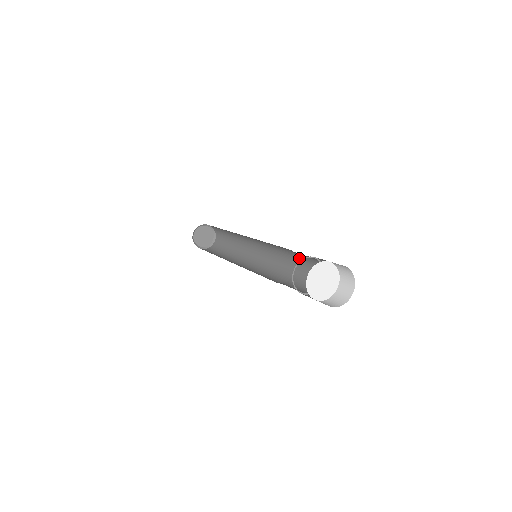
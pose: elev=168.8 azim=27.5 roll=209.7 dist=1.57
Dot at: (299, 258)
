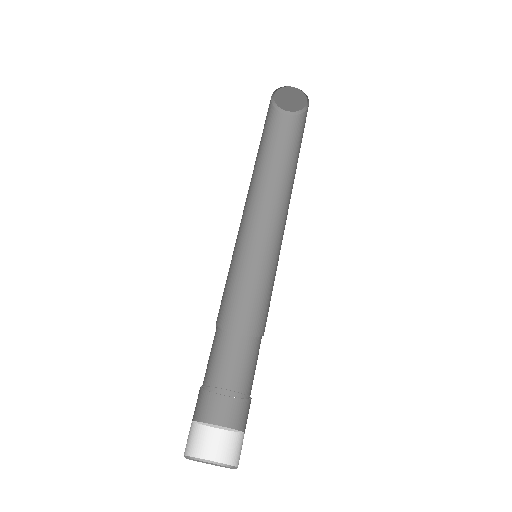
Dot at: occluded
